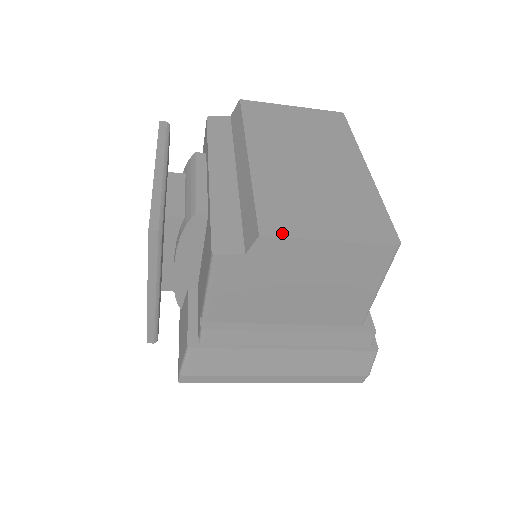
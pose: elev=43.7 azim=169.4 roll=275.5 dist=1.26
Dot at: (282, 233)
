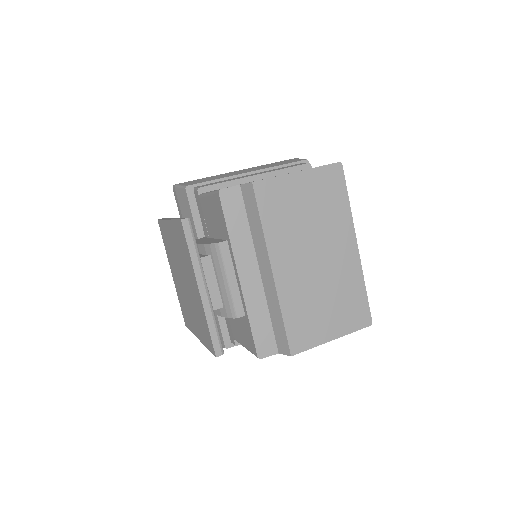
Dot at: (304, 348)
